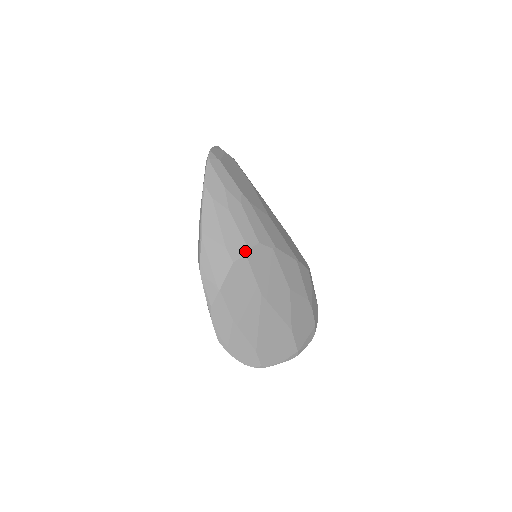
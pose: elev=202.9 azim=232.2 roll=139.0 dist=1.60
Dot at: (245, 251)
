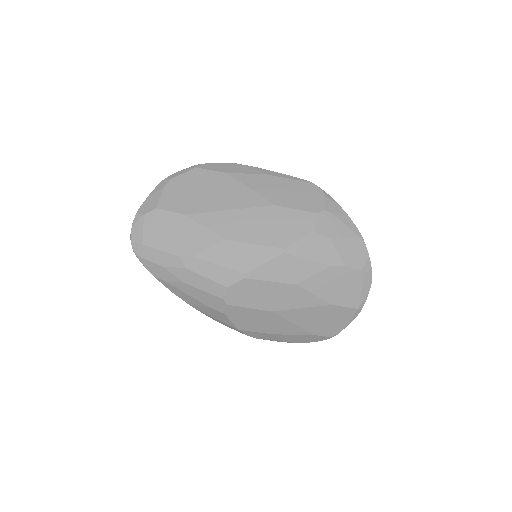
Dot at: (223, 302)
